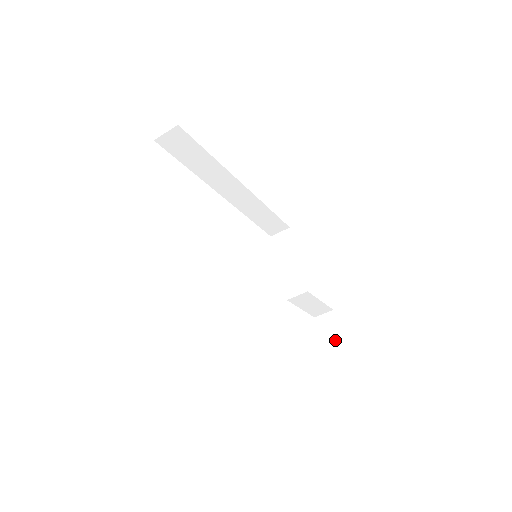
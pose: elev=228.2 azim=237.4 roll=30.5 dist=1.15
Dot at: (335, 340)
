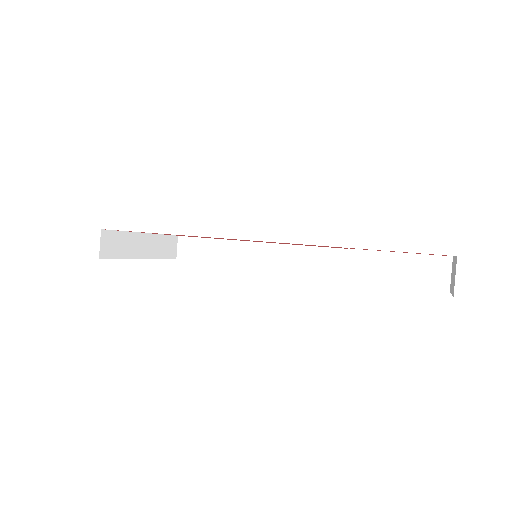
Dot at: (454, 270)
